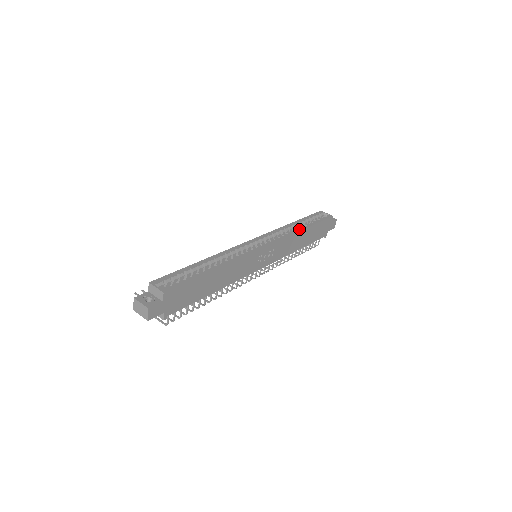
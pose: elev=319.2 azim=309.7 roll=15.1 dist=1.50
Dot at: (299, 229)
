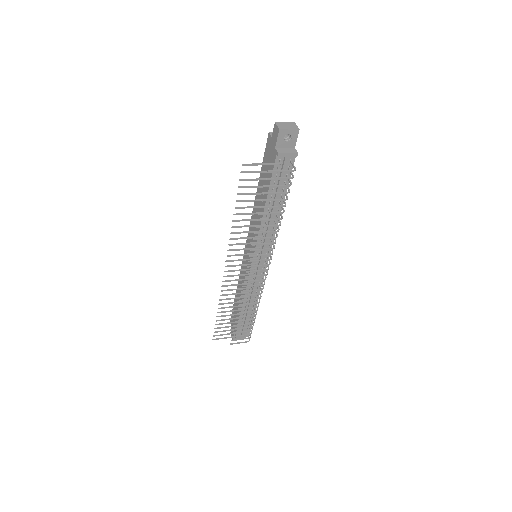
Dot at: occluded
